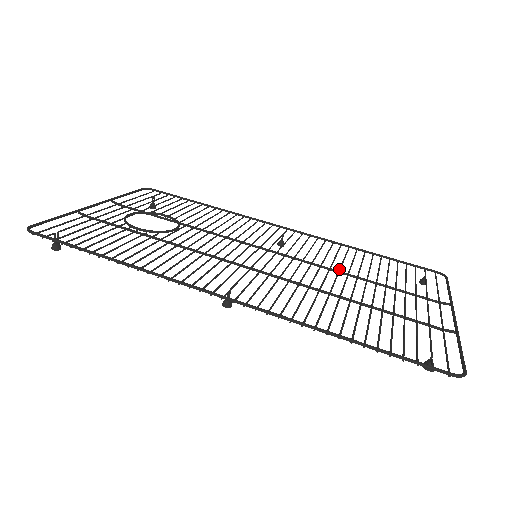
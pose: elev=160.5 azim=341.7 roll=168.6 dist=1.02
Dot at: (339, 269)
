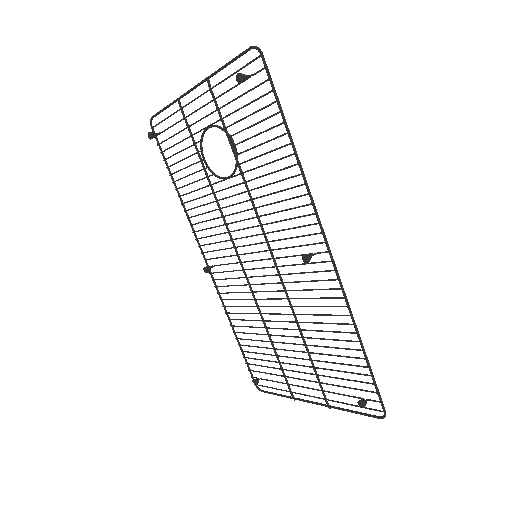
Dot at: (265, 320)
